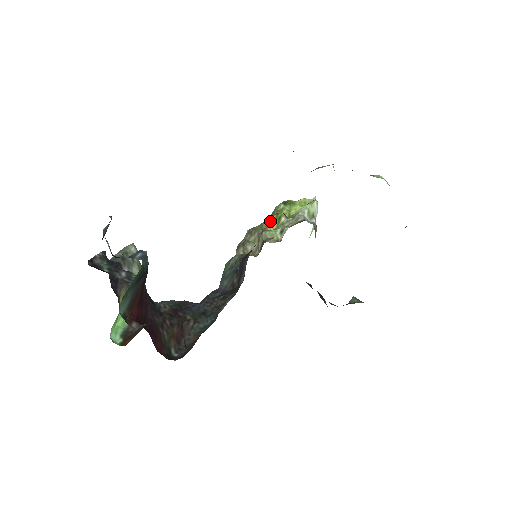
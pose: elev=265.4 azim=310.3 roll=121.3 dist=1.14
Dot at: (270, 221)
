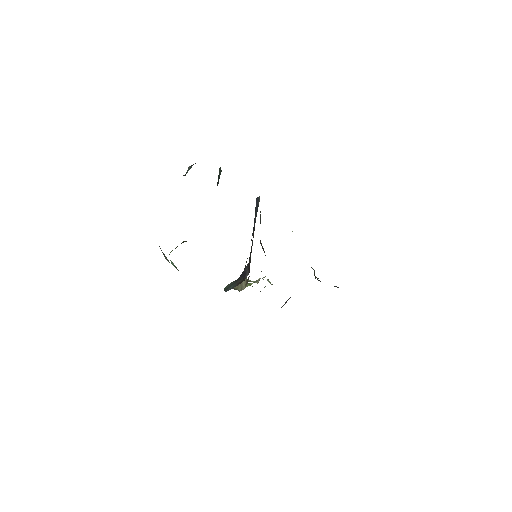
Dot at: occluded
